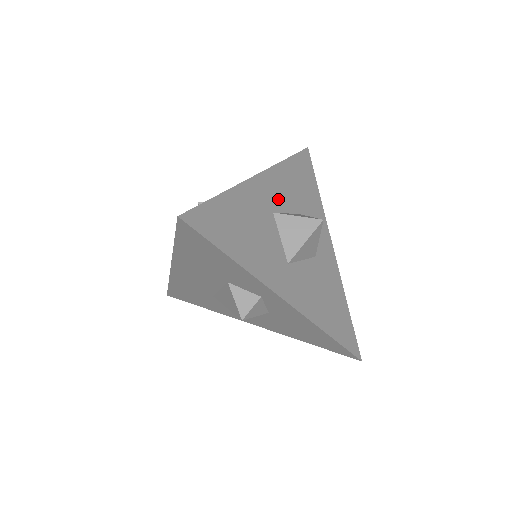
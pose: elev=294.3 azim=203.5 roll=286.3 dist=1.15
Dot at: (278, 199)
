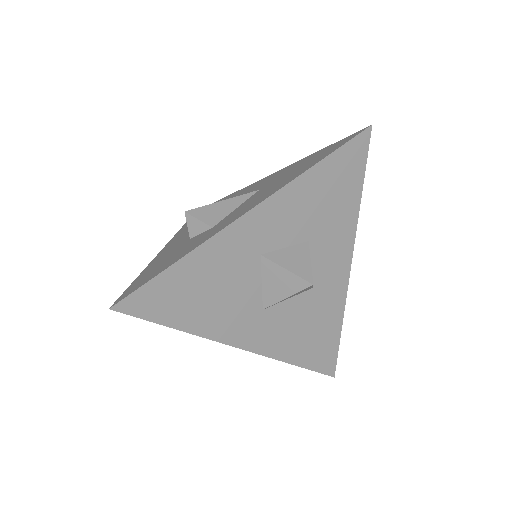
Dot at: (276, 233)
